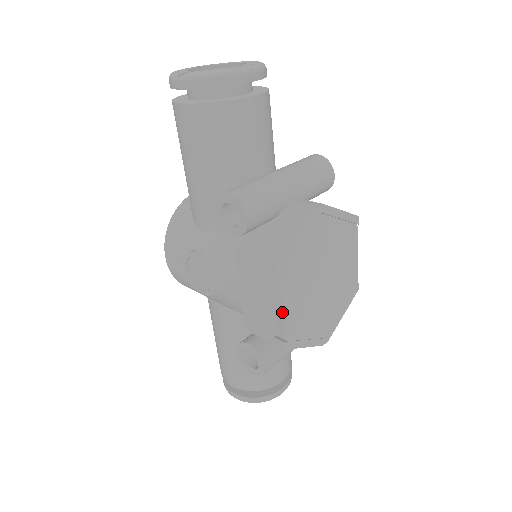
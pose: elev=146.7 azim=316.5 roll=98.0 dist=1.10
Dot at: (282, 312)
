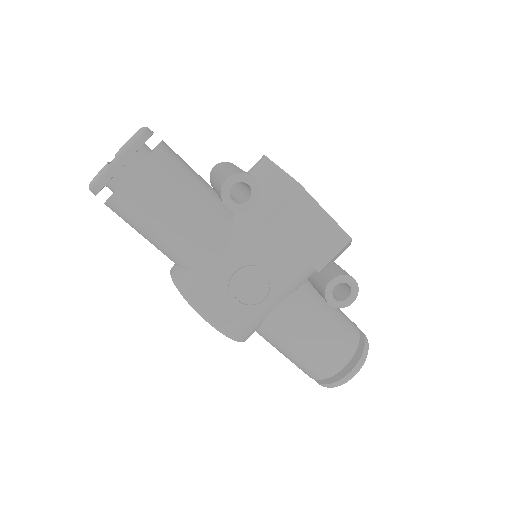
Dot at: (327, 213)
